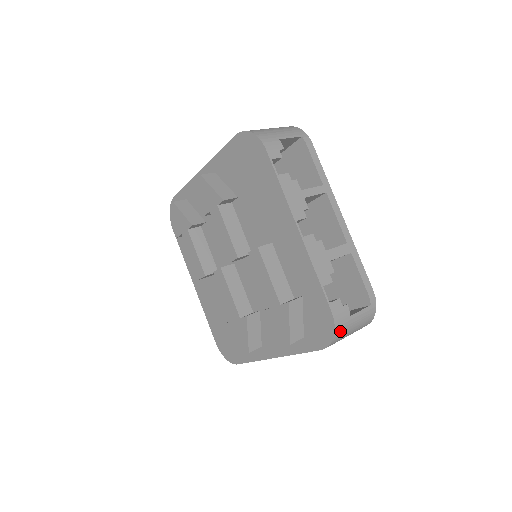
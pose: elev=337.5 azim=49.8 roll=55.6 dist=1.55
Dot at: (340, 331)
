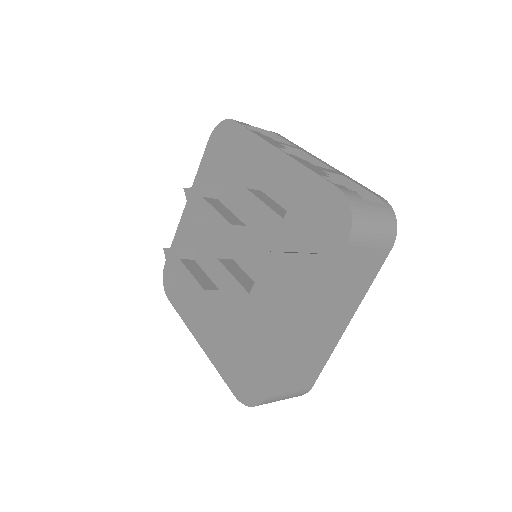
Dot at: (357, 210)
